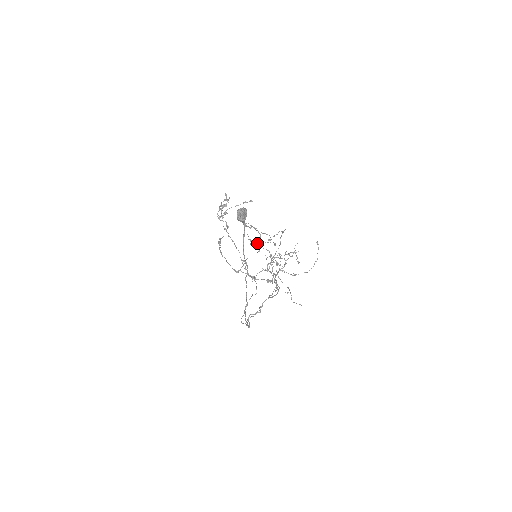
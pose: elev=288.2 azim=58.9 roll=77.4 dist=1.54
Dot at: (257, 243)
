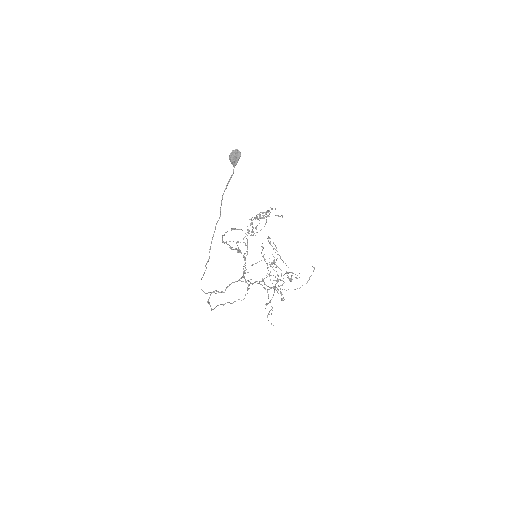
Dot at: occluded
